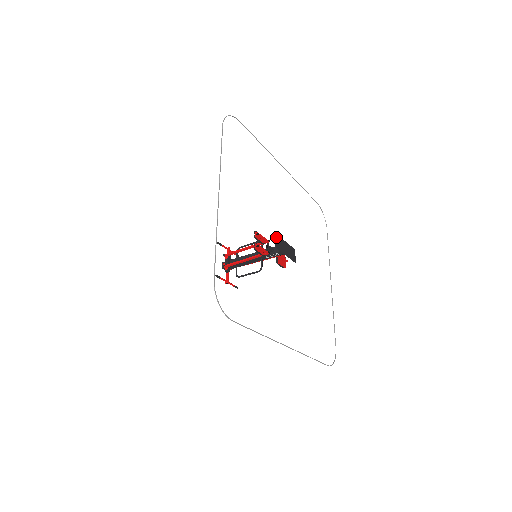
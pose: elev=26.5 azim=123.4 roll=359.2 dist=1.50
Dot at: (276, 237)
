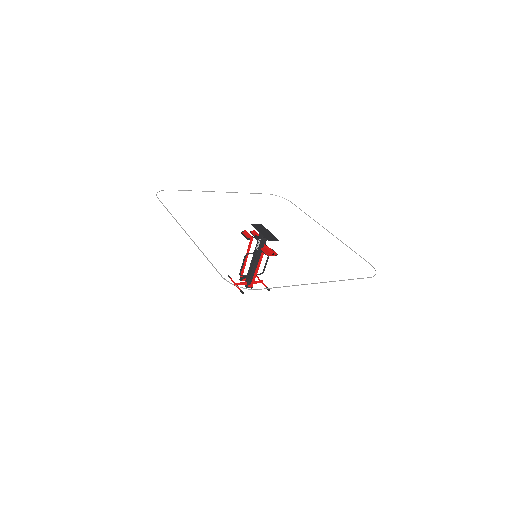
Dot at: (260, 225)
